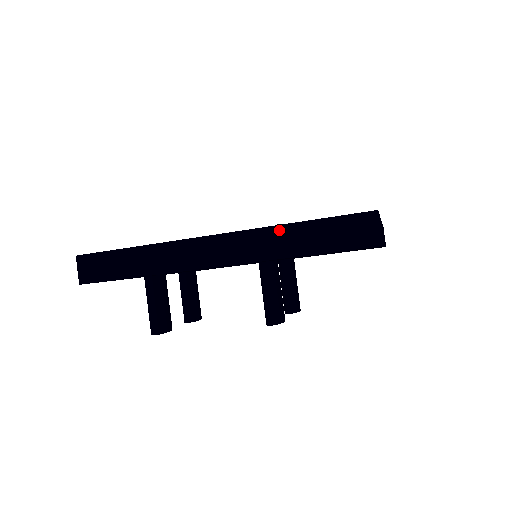
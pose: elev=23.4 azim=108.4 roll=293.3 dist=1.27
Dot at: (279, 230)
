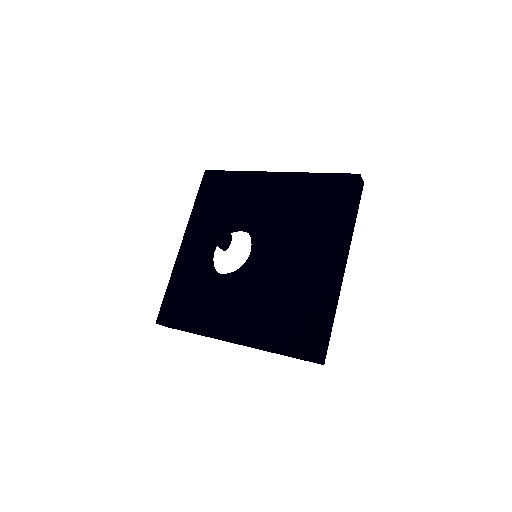
Dot at: (266, 350)
